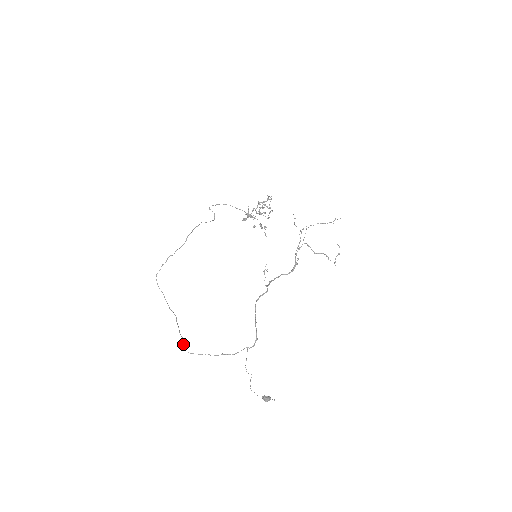
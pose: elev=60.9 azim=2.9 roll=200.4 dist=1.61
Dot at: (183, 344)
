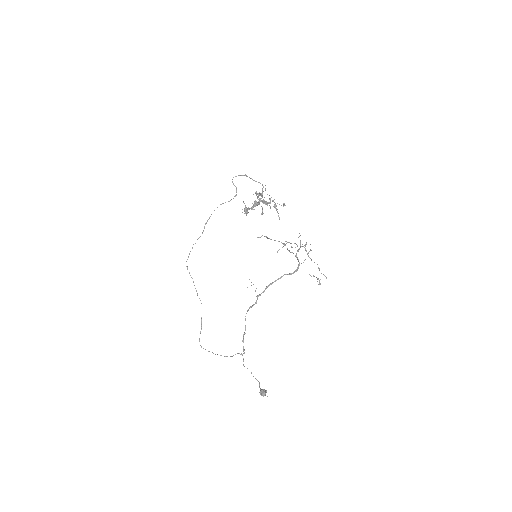
Dot at: occluded
